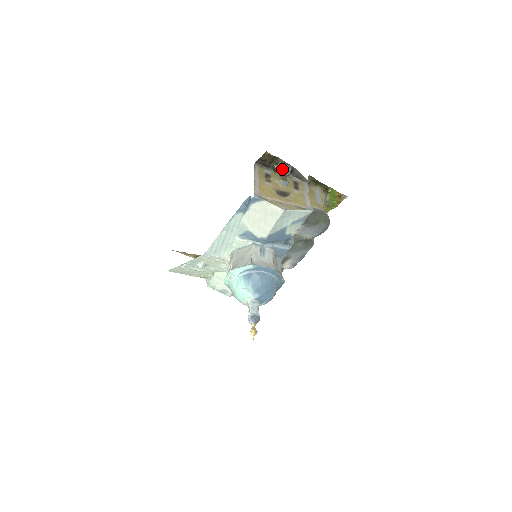
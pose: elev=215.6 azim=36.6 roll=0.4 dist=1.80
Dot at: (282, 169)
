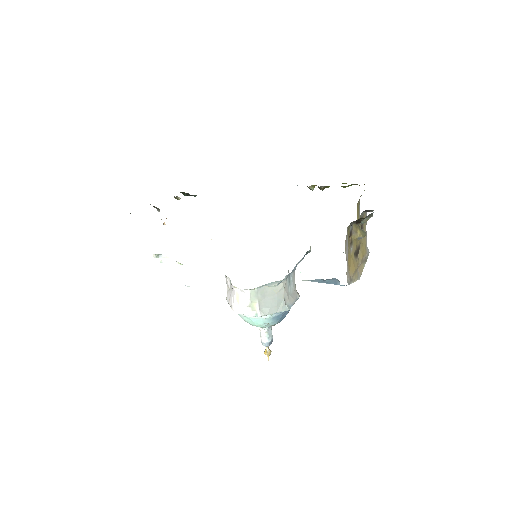
Dot at: occluded
